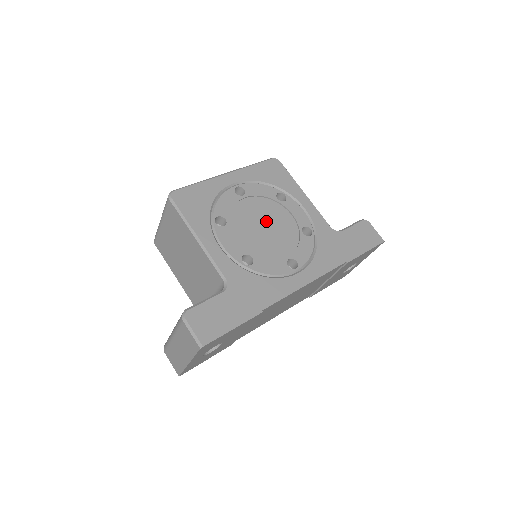
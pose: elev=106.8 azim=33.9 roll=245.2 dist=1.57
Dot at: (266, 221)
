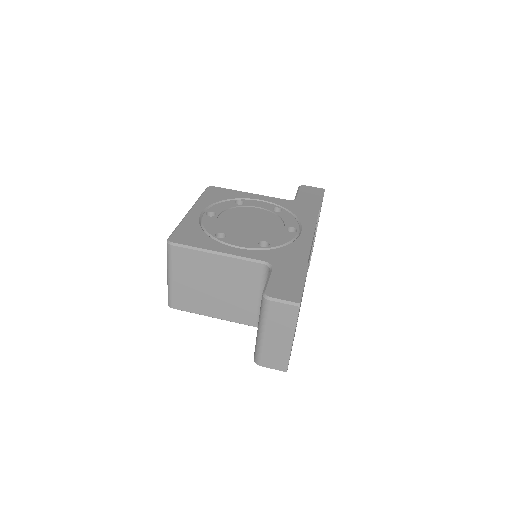
Dot at: (247, 220)
